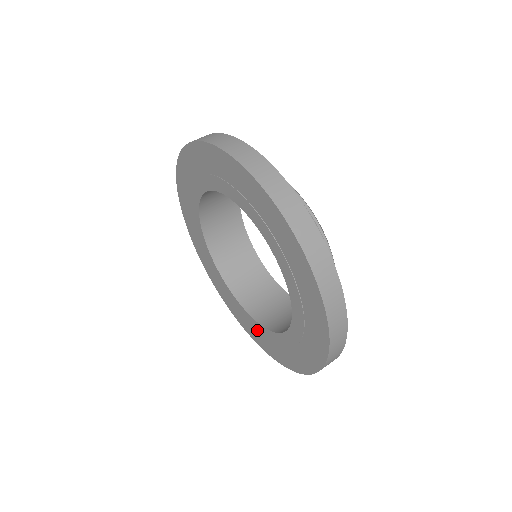
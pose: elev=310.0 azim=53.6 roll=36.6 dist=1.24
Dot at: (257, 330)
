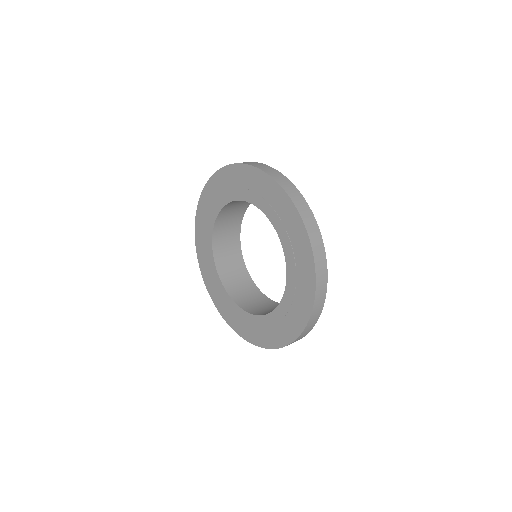
Dot at: (292, 300)
